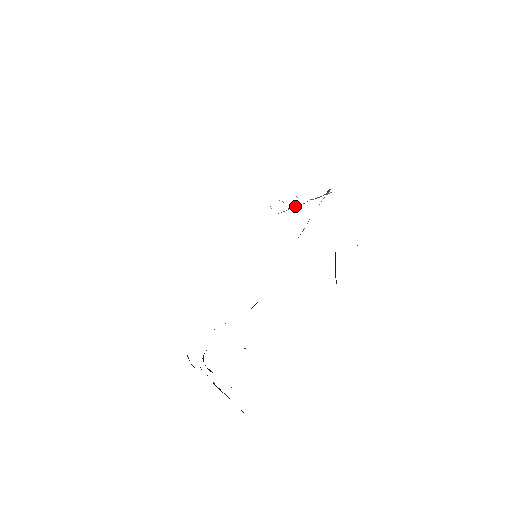
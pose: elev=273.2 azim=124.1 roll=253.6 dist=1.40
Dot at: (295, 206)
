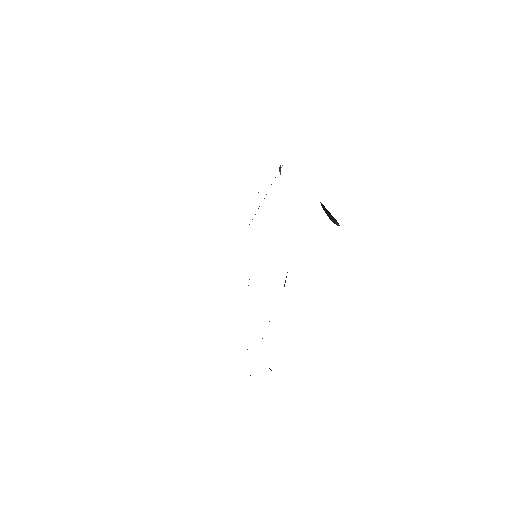
Dot at: occluded
